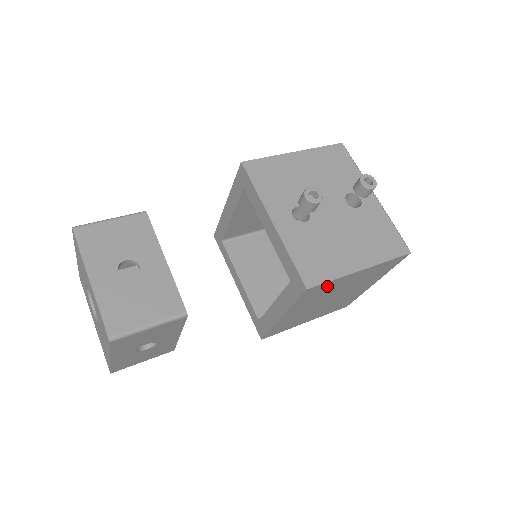
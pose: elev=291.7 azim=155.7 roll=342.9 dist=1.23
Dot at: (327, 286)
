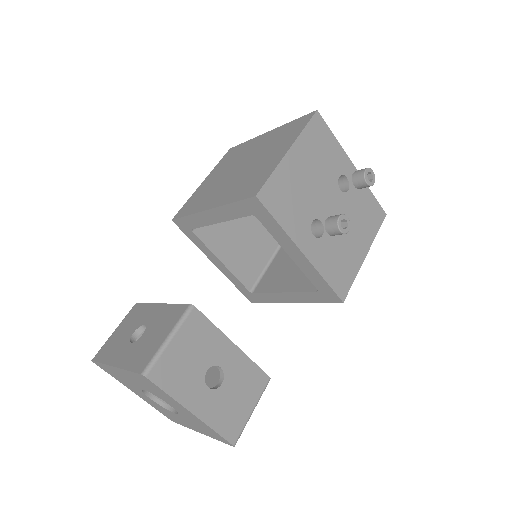
Dot at: occluded
